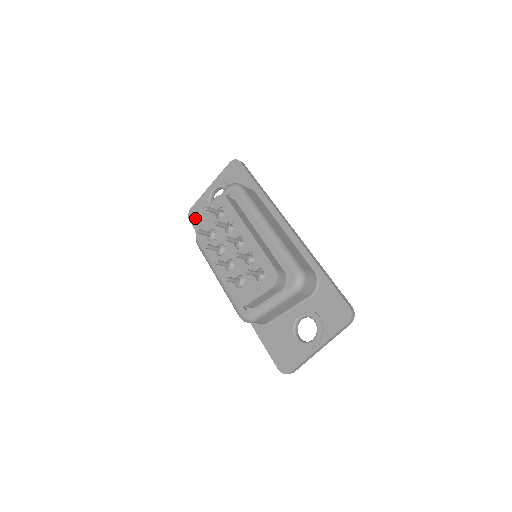
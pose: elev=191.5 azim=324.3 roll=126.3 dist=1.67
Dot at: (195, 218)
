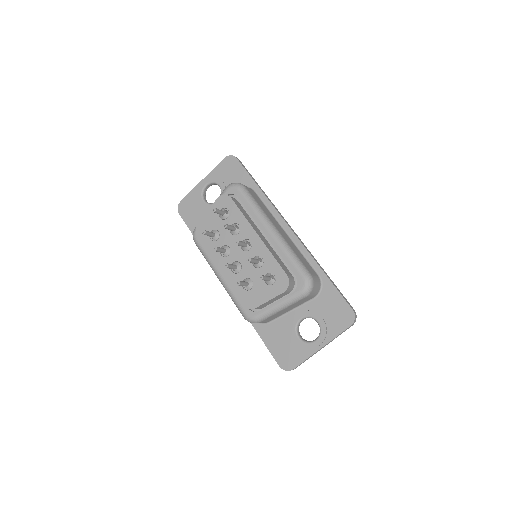
Dot at: (186, 212)
